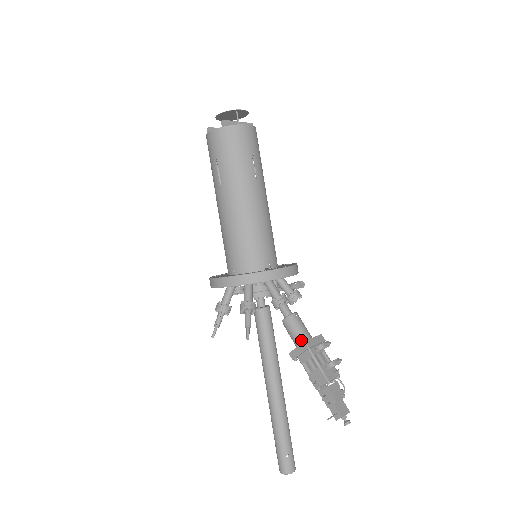
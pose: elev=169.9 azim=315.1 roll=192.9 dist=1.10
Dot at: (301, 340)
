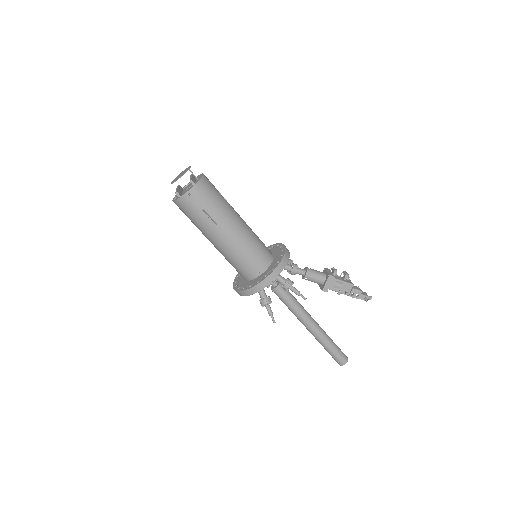
Dot at: (324, 278)
